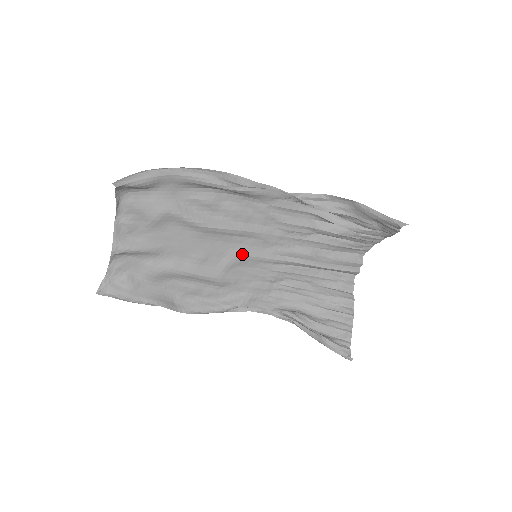
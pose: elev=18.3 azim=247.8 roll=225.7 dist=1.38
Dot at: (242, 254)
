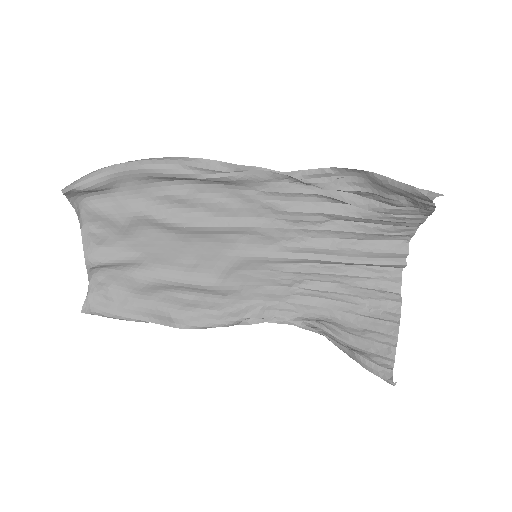
Dot at: (239, 255)
